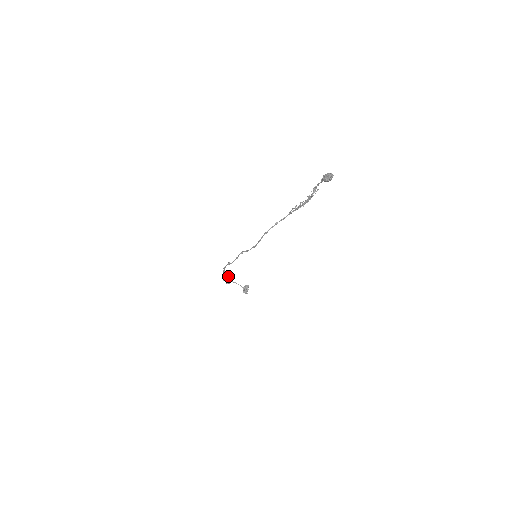
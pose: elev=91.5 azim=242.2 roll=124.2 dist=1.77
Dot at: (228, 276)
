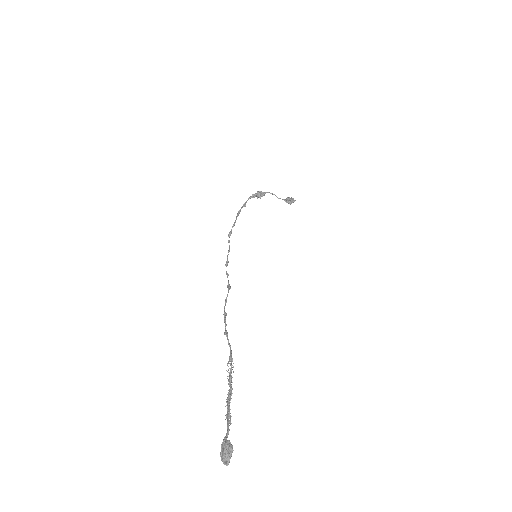
Dot at: (258, 197)
